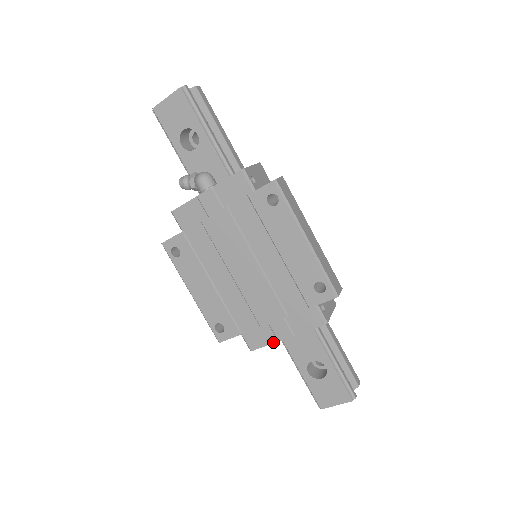
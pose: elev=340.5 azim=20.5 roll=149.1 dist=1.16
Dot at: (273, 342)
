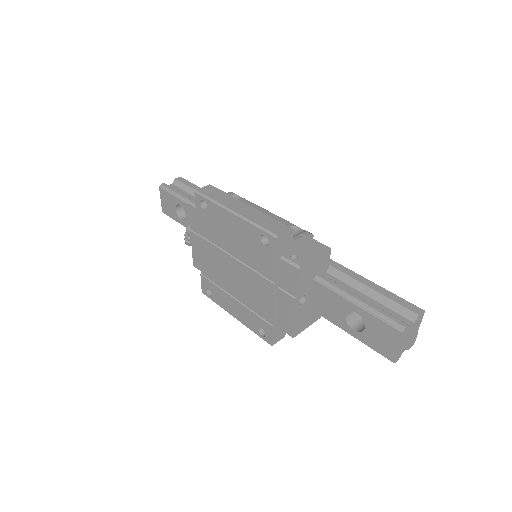
Dot at: (293, 317)
